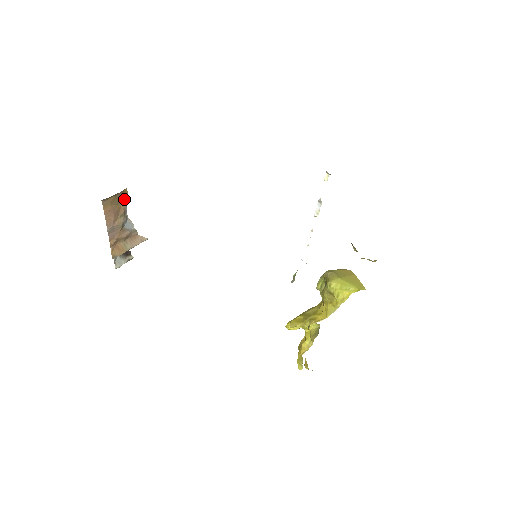
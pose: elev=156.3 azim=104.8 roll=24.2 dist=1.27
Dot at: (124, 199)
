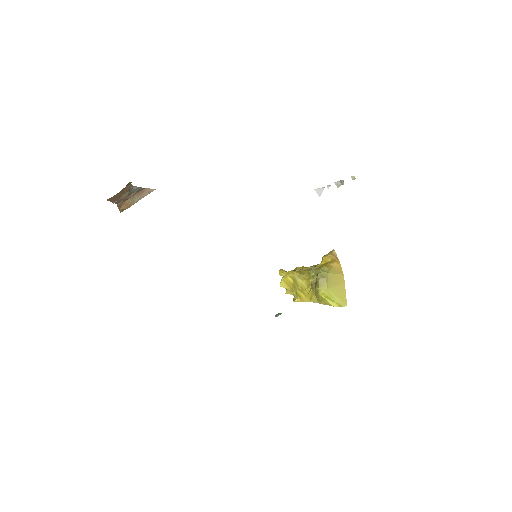
Dot at: (128, 185)
